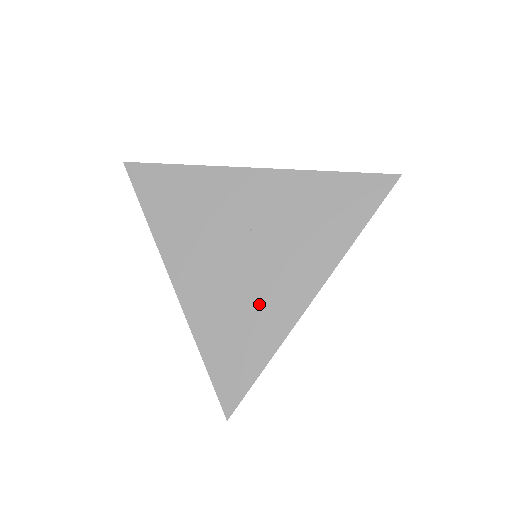
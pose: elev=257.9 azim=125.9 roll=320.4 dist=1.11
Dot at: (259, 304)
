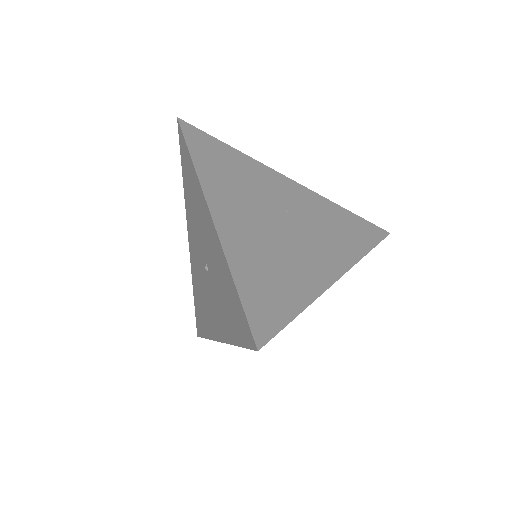
Dot at: (294, 262)
